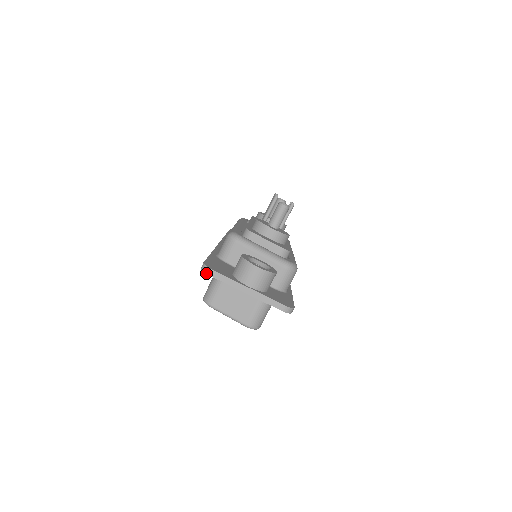
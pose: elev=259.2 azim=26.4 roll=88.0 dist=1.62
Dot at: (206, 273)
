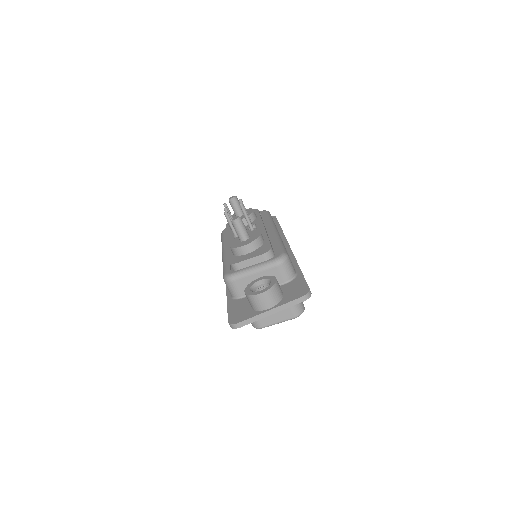
Dot at: (236, 328)
